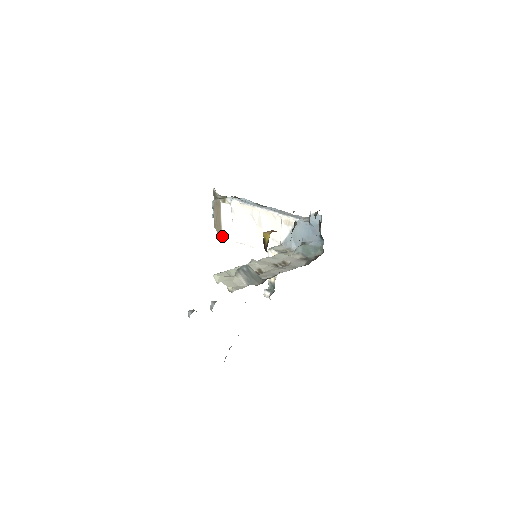
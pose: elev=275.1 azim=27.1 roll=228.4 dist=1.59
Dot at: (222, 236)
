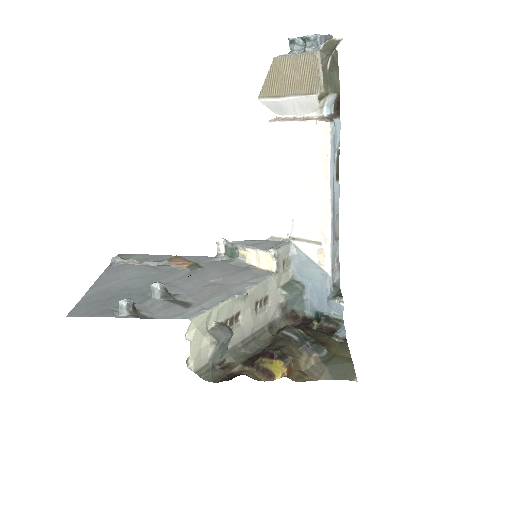
Dot at: (265, 99)
